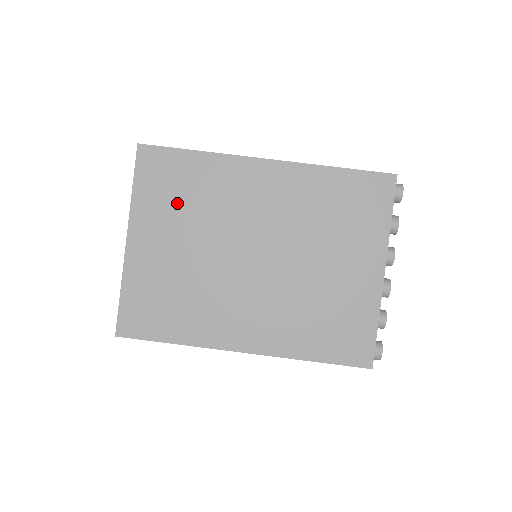
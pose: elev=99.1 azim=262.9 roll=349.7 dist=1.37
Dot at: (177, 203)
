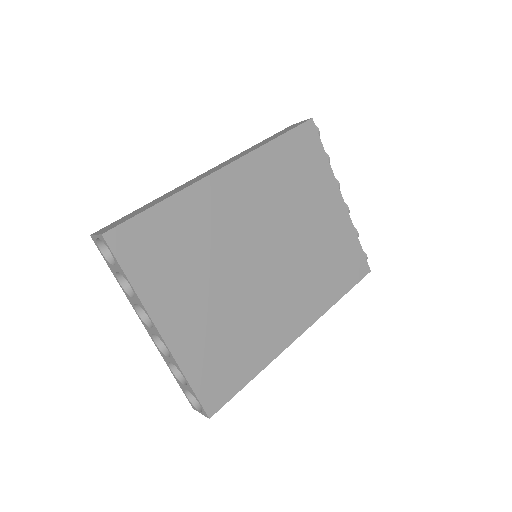
Dot at: (179, 263)
